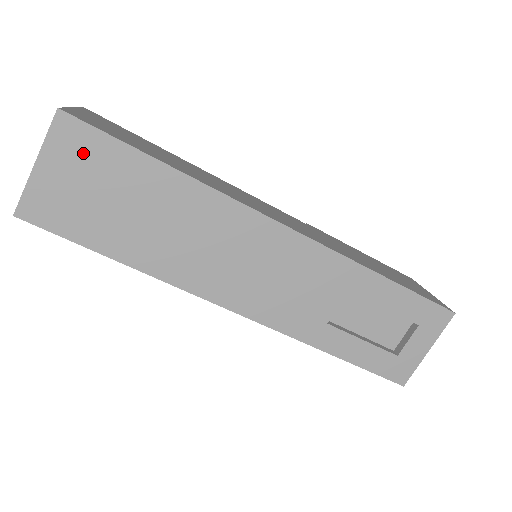
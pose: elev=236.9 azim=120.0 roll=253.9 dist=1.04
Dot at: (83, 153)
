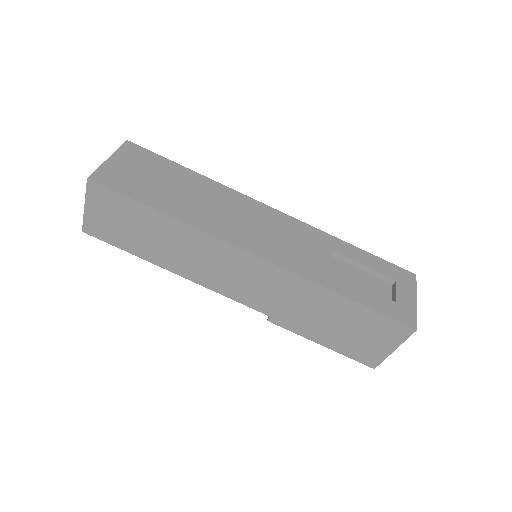
Dot at: (140, 159)
